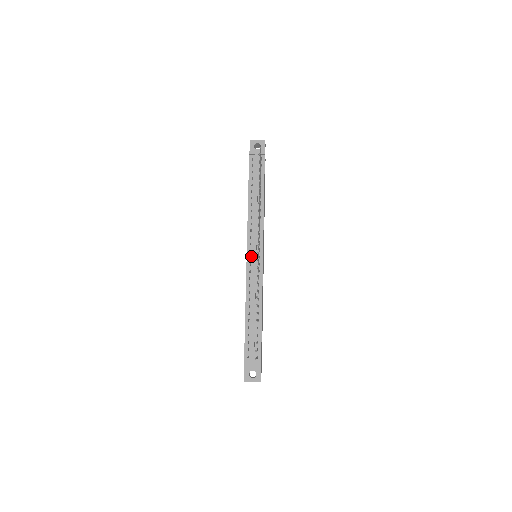
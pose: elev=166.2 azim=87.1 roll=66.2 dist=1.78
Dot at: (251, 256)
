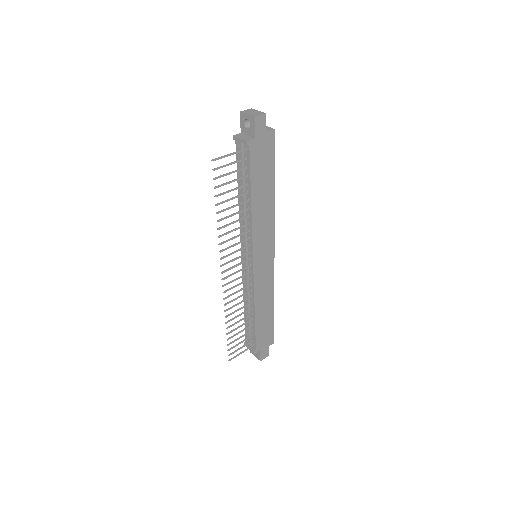
Dot at: (244, 260)
